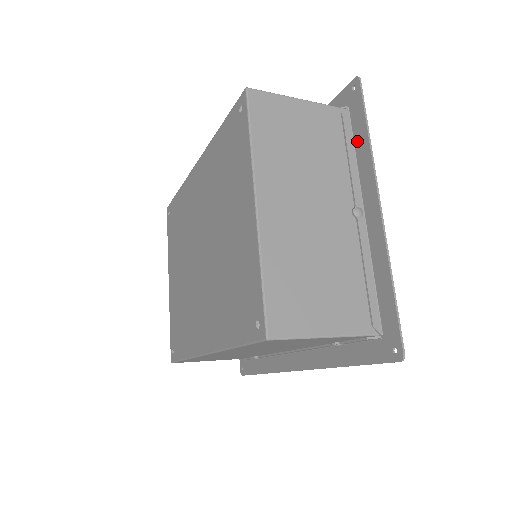
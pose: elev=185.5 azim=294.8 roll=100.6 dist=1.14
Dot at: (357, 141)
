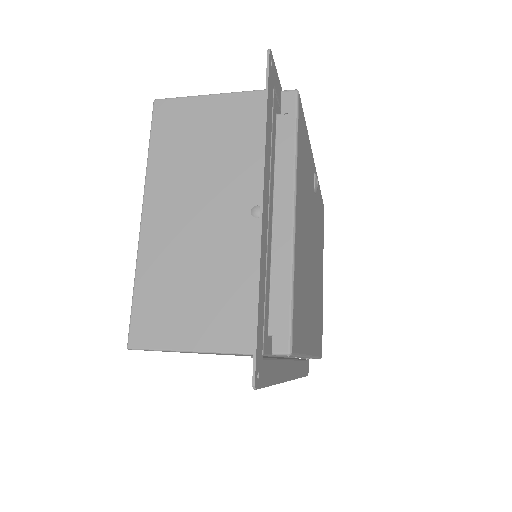
Dot at: (268, 127)
